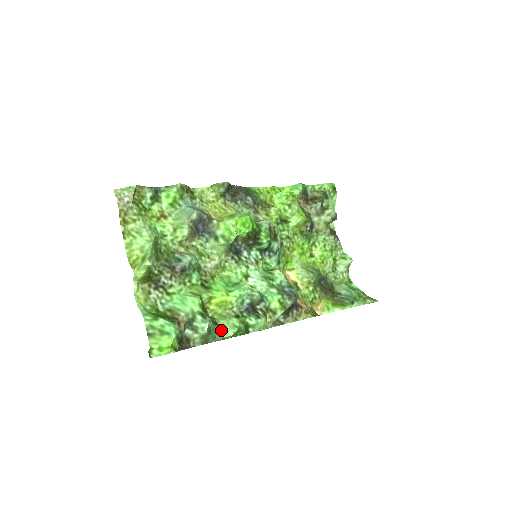
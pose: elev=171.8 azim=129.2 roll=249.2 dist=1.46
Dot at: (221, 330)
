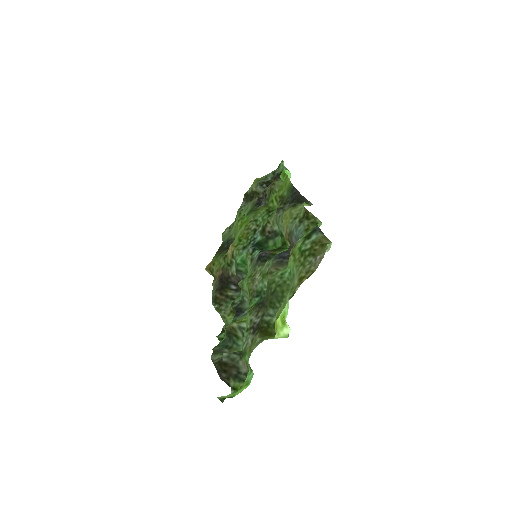
Dot at: (225, 339)
